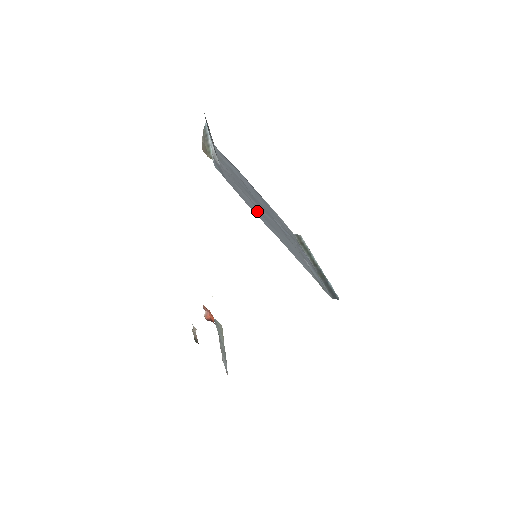
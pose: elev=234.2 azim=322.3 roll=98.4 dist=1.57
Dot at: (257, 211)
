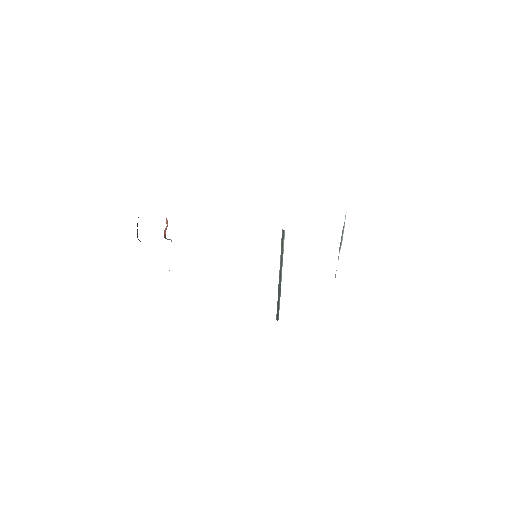
Dot at: occluded
